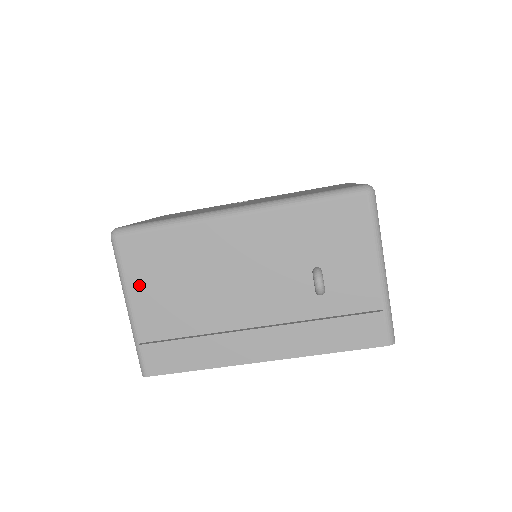
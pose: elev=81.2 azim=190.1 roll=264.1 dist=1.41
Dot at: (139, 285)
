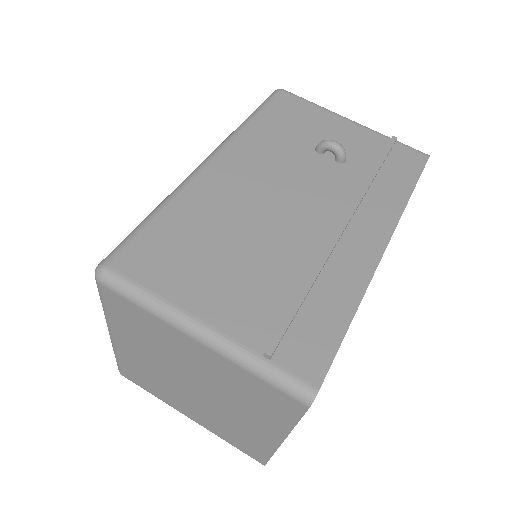
Dot at: (187, 291)
